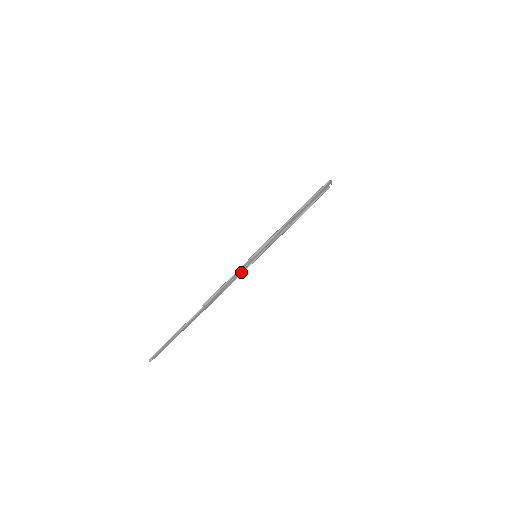
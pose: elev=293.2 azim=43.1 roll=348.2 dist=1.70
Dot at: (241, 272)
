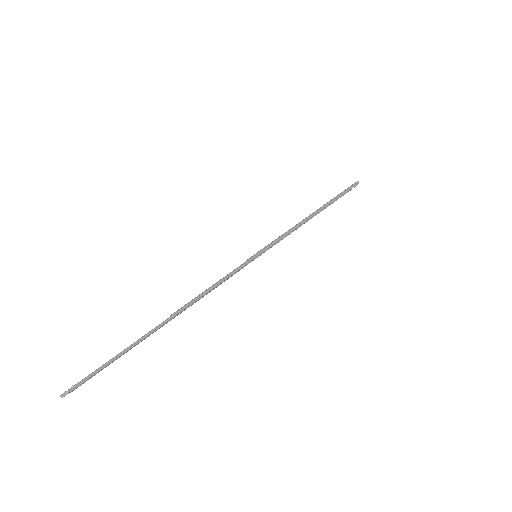
Dot at: occluded
